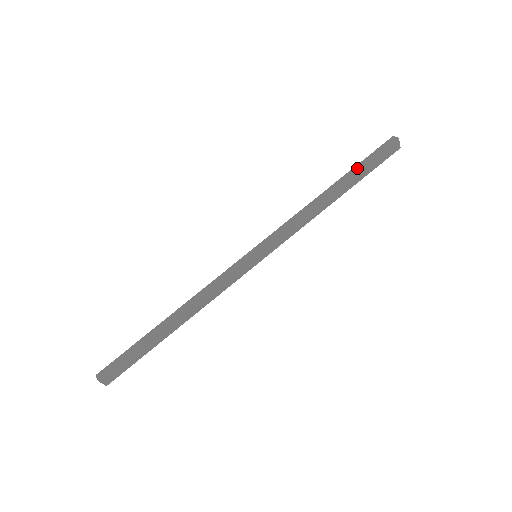
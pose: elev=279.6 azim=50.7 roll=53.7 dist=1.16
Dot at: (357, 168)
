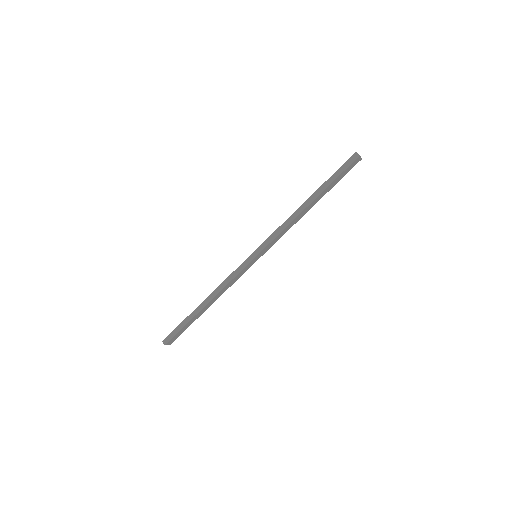
Dot at: (327, 184)
